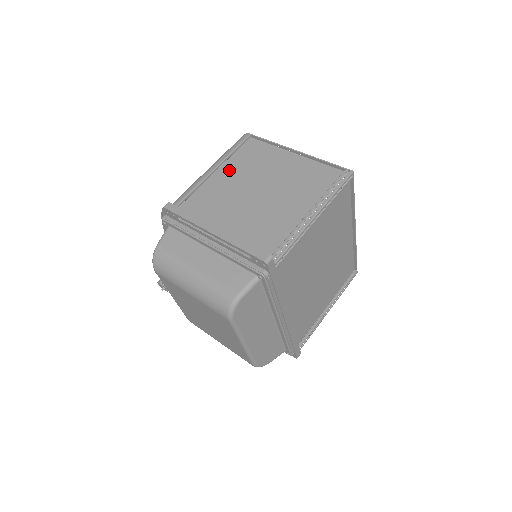
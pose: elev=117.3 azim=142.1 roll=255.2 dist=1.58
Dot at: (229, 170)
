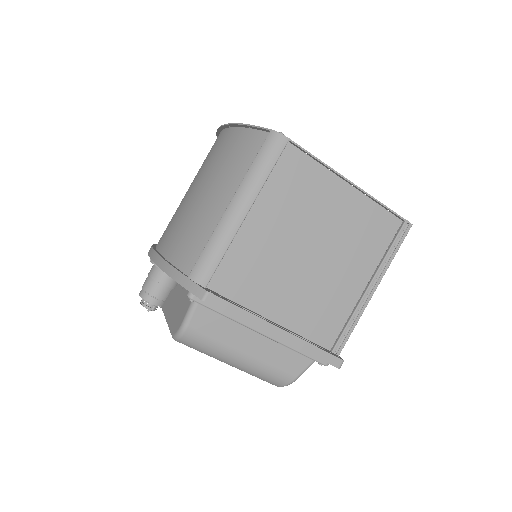
Dot at: (267, 210)
